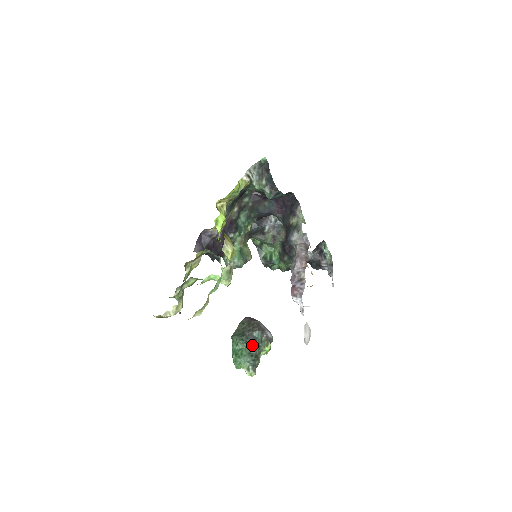
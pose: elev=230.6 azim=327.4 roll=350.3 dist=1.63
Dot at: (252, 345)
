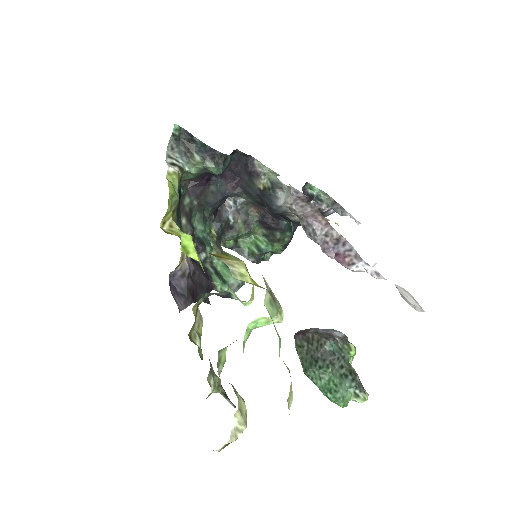
Dot at: (335, 363)
